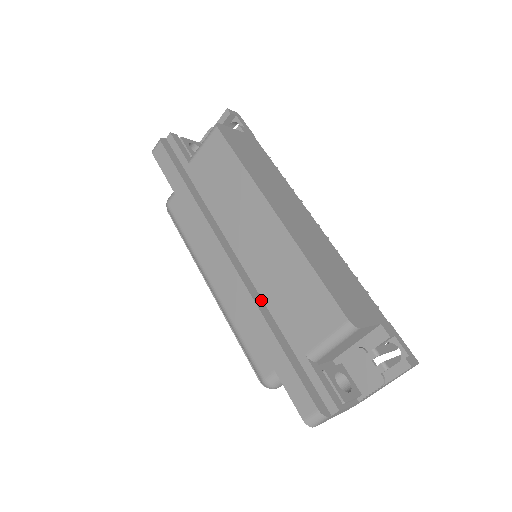
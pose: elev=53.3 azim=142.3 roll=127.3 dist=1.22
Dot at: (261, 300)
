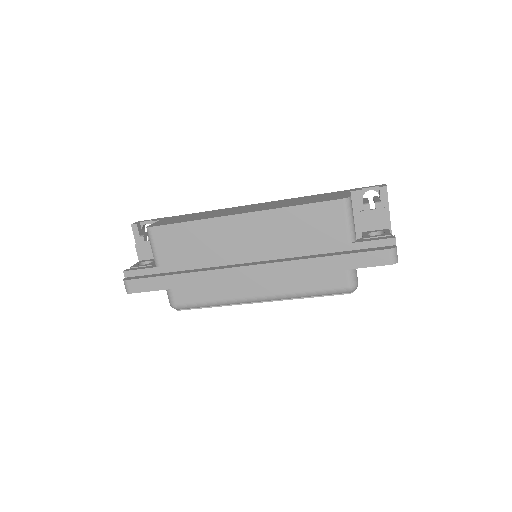
Dot at: (295, 258)
